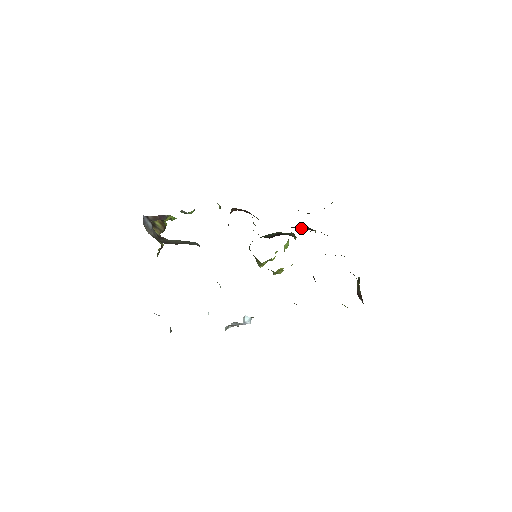
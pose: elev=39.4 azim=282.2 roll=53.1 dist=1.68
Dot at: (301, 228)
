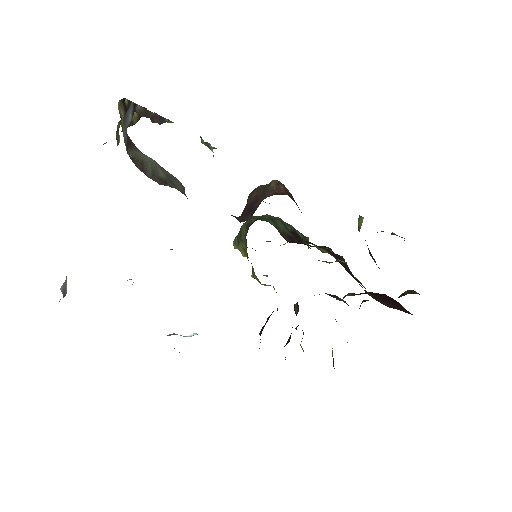
Dot at: (341, 262)
